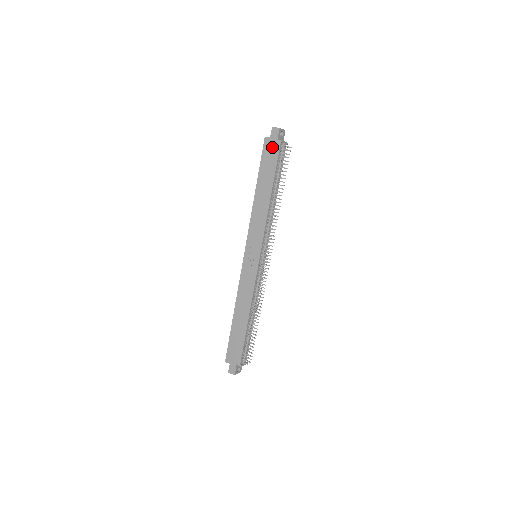
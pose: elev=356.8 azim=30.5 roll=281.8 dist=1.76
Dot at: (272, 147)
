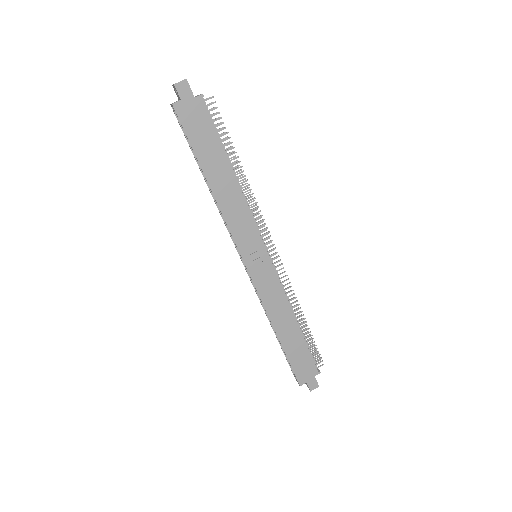
Dot at: (193, 111)
